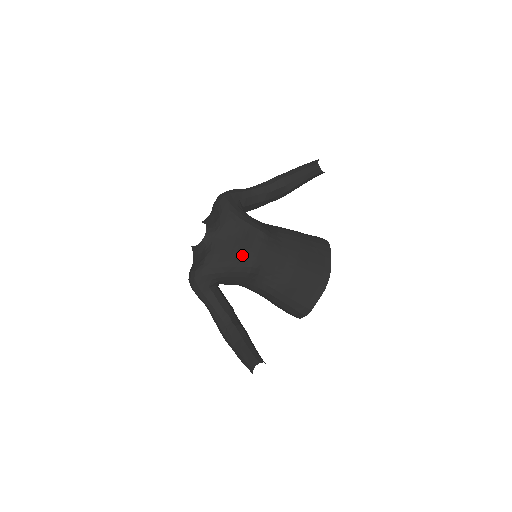
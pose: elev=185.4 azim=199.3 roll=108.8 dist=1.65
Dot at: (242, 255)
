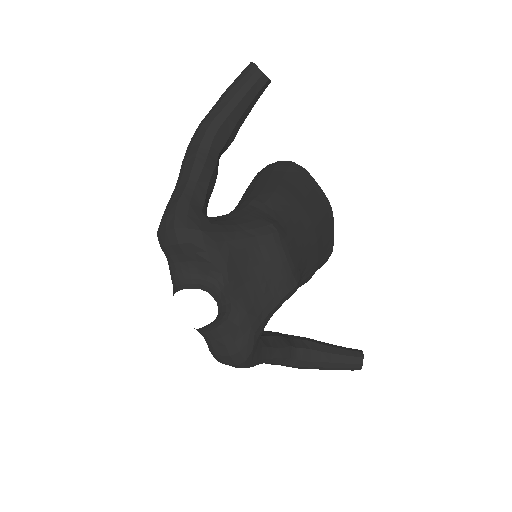
Dot at: (278, 282)
